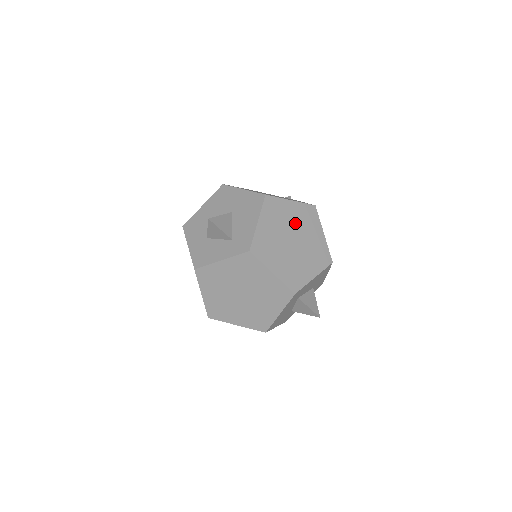
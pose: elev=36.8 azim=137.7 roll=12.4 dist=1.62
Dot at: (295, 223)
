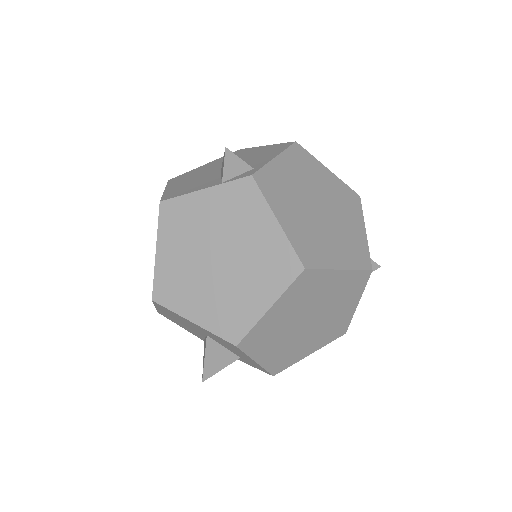
Dot at: (296, 312)
